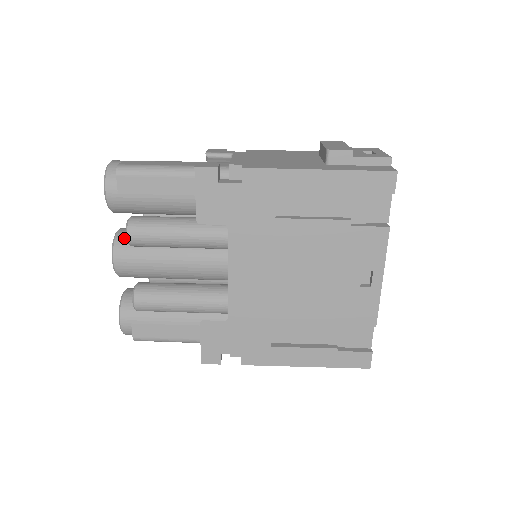
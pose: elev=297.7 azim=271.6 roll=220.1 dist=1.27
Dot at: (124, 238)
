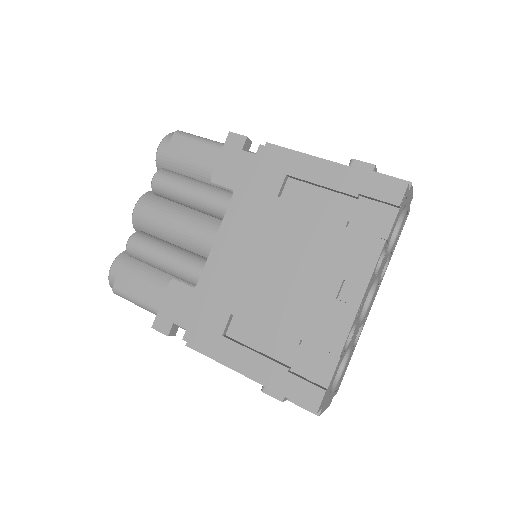
Dot at: (154, 194)
